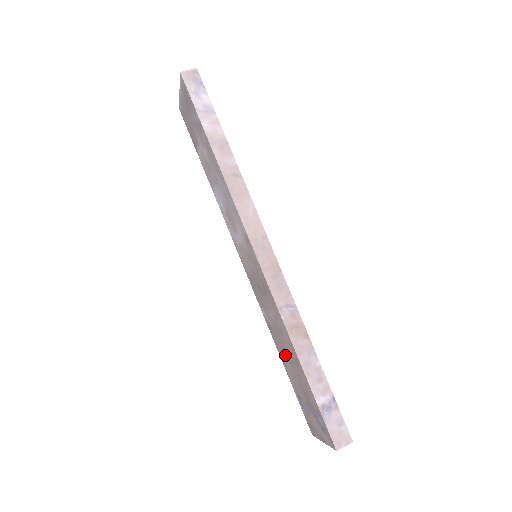
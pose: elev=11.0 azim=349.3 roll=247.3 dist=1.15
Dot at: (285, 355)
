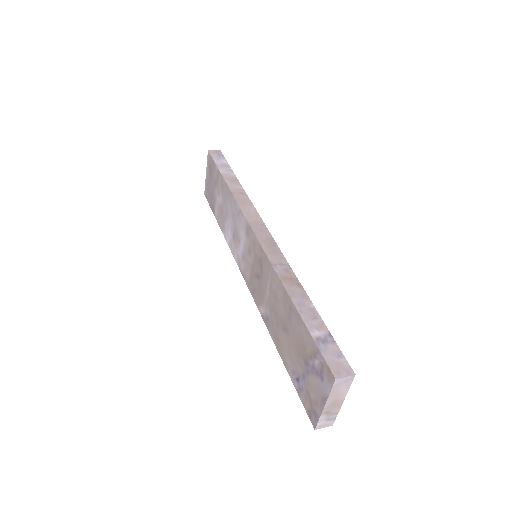
Dot at: (281, 331)
